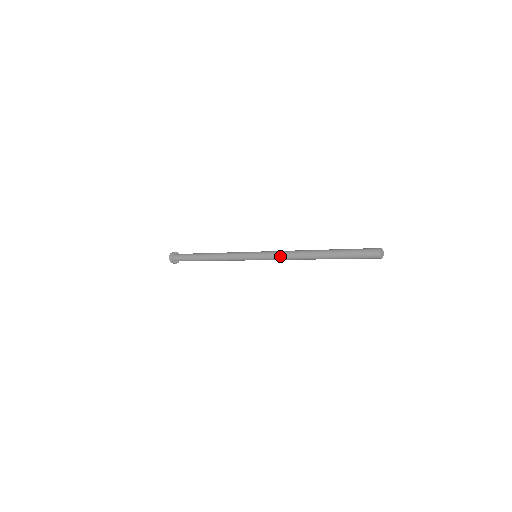
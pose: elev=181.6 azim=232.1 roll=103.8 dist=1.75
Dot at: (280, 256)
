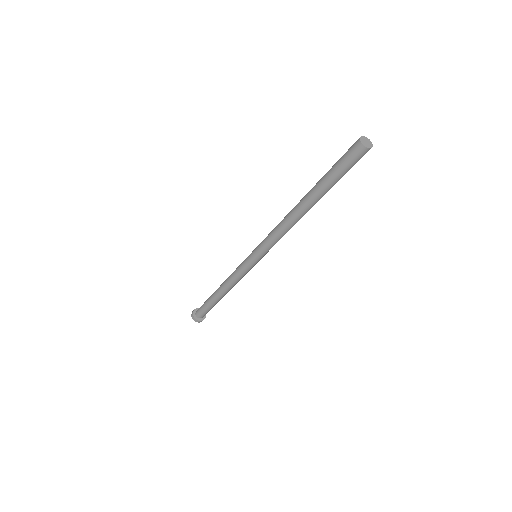
Dot at: (272, 230)
